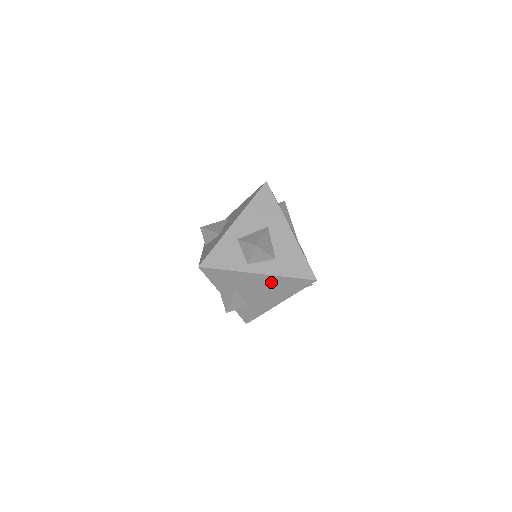
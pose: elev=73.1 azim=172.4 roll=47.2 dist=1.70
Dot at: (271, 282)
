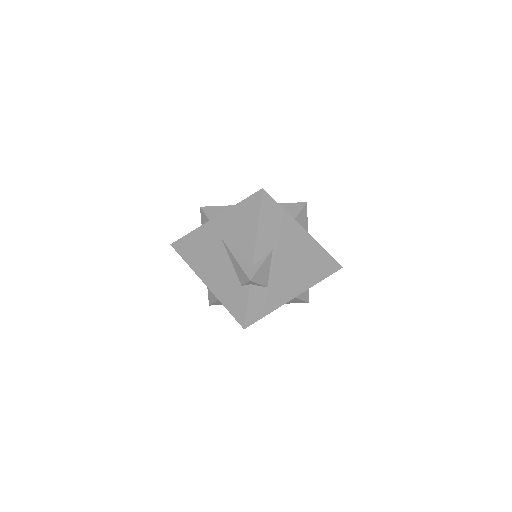
Dot at: (308, 251)
